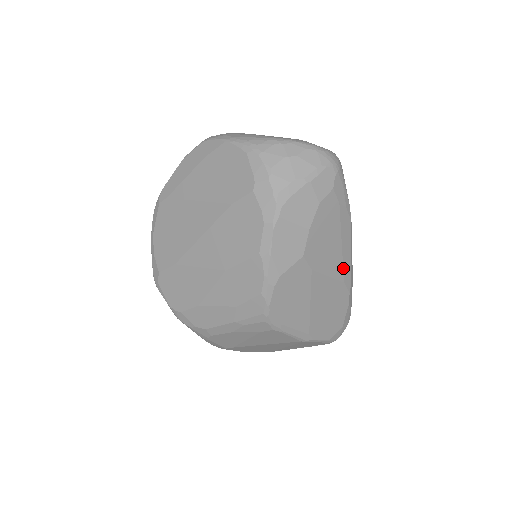
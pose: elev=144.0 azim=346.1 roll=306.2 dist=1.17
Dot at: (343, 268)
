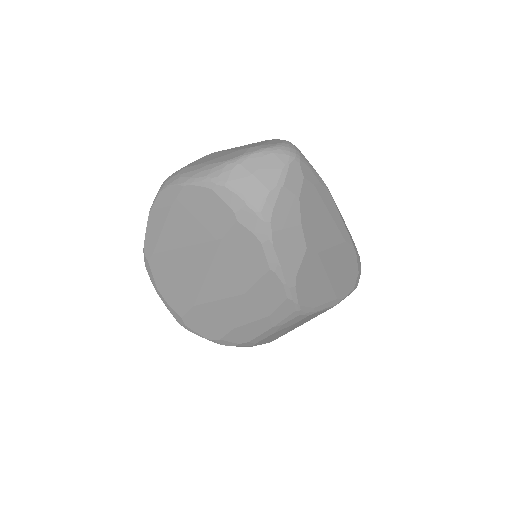
Dot at: (340, 231)
